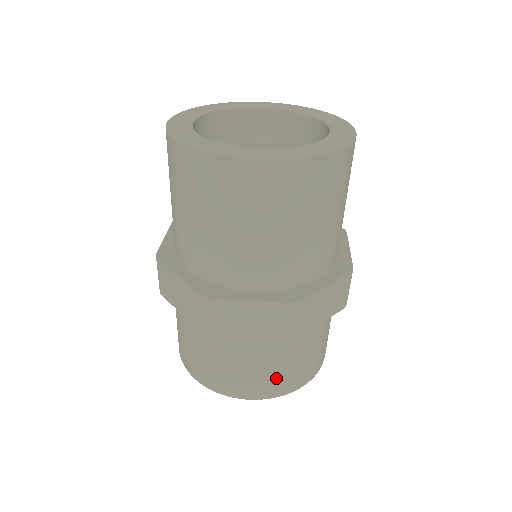
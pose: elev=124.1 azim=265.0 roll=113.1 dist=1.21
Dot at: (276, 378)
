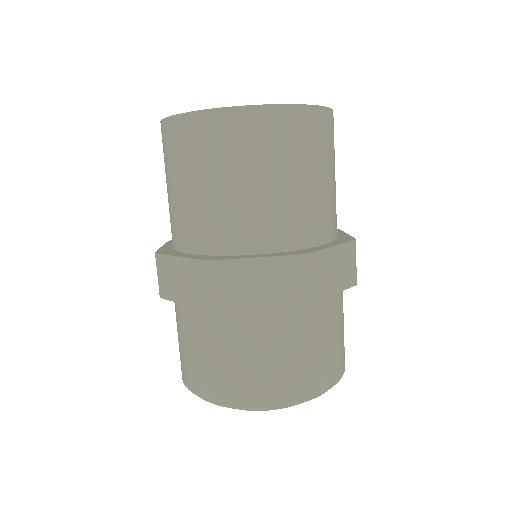
Dot at: (297, 371)
